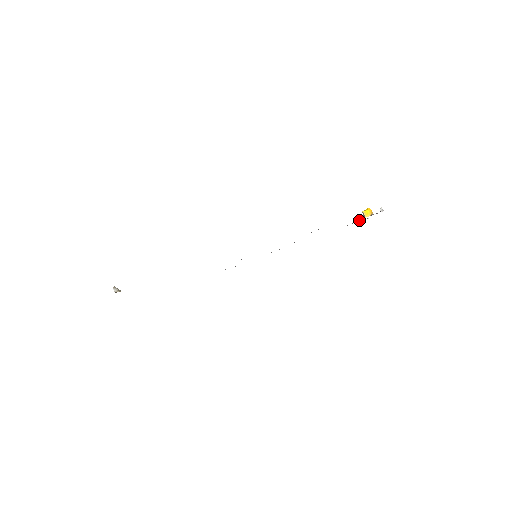
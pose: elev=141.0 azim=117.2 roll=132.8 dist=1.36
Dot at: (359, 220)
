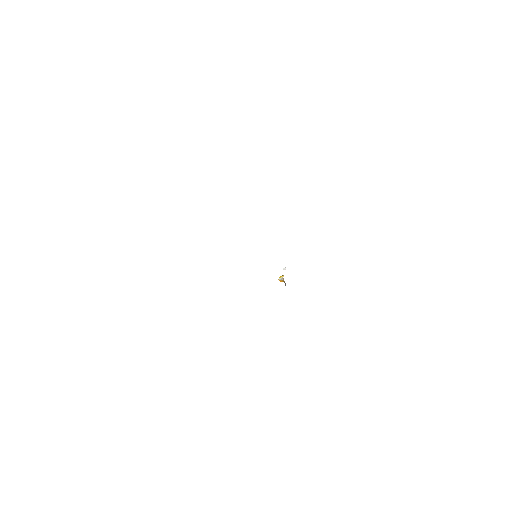
Dot at: occluded
